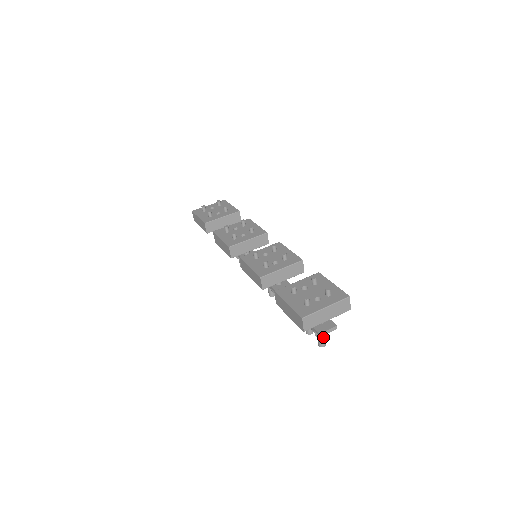
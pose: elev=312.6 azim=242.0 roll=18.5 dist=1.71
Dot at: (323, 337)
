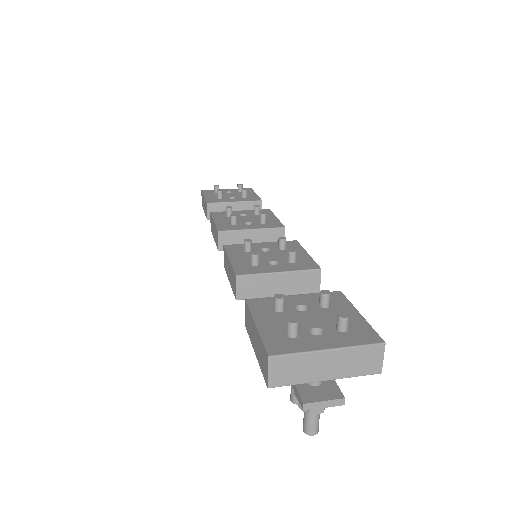
Dot at: (314, 414)
